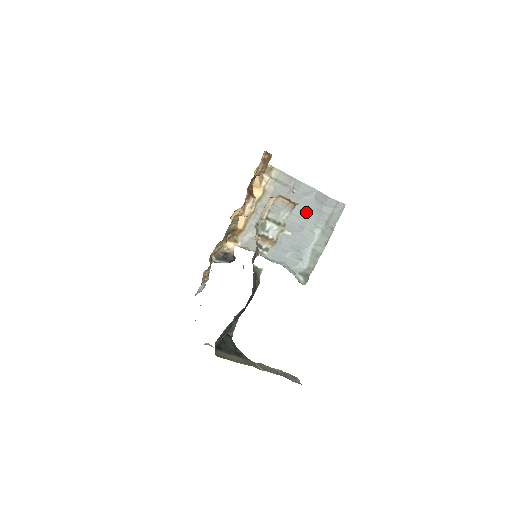
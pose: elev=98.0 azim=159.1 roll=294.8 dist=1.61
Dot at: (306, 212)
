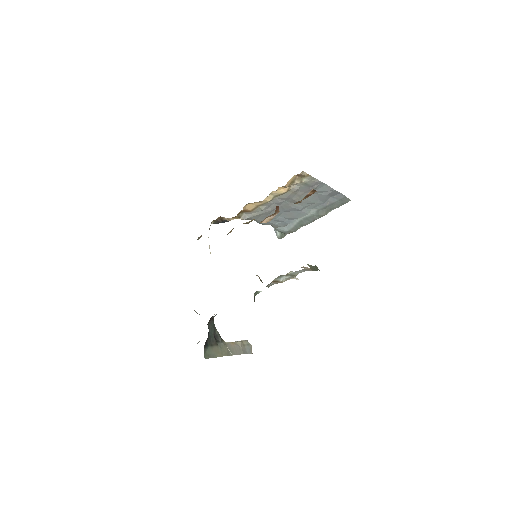
Dot at: (314, 201)
